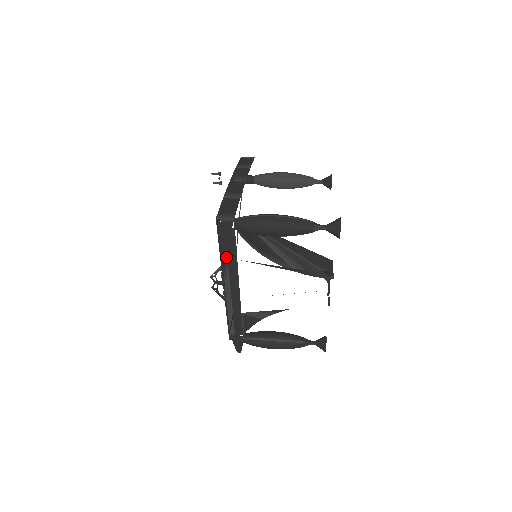
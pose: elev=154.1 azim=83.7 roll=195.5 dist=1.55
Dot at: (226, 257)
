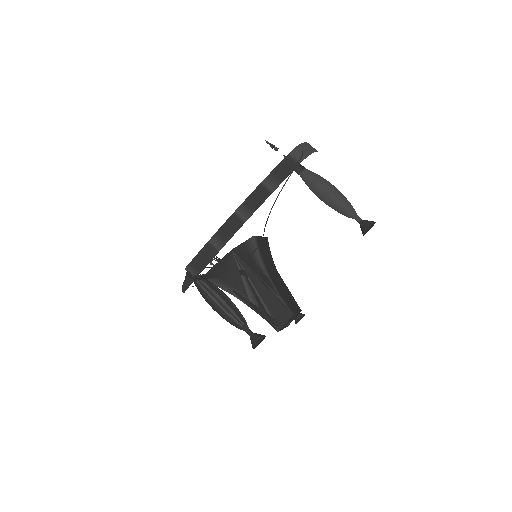
Dot at: occluded
